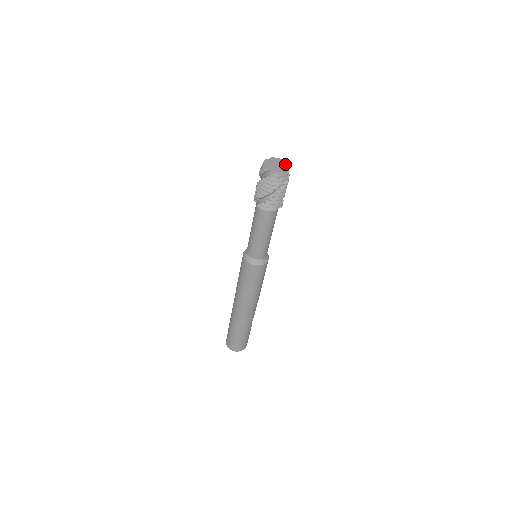
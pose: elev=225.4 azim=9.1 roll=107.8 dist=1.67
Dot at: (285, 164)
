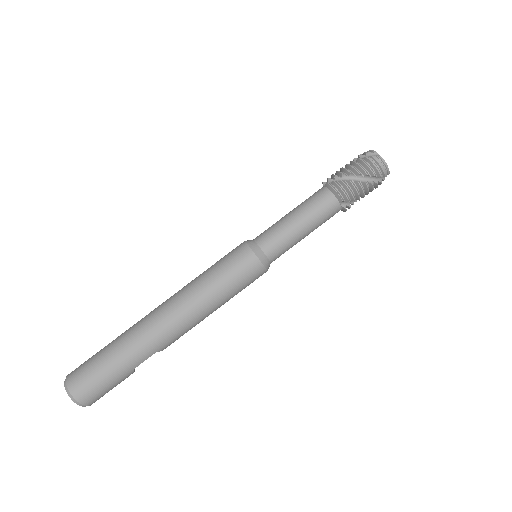
Dot at: occluded
